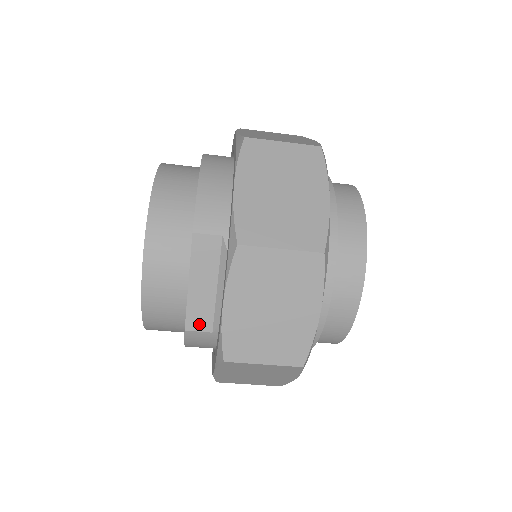
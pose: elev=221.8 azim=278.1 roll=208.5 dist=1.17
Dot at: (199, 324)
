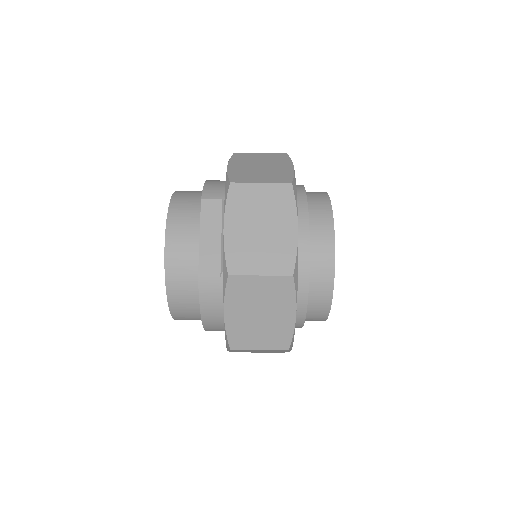
Dot at: (209, 270)
